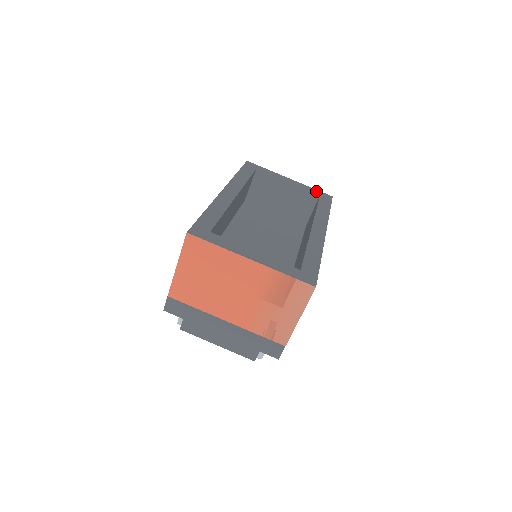
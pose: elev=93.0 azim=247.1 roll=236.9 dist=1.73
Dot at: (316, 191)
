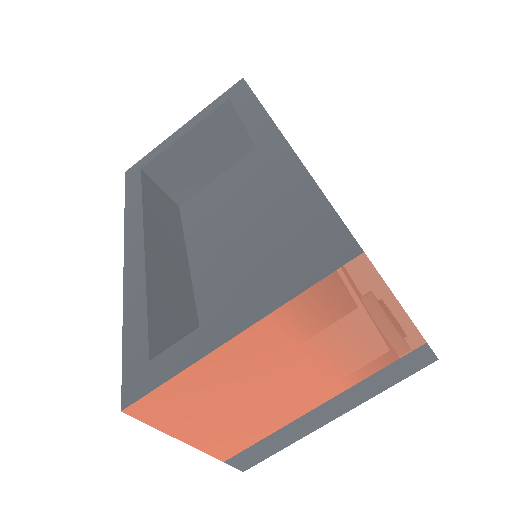
Dot at: (220, 99)
